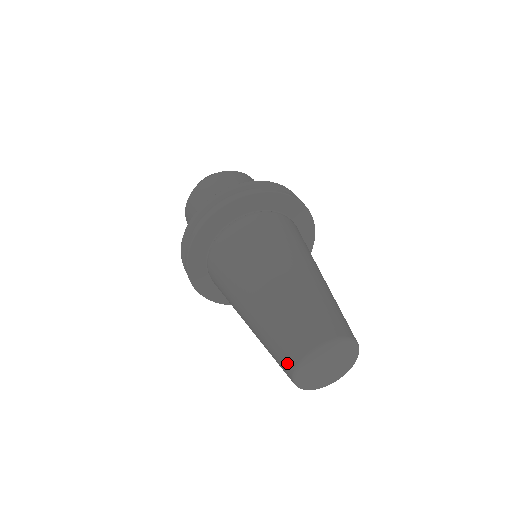
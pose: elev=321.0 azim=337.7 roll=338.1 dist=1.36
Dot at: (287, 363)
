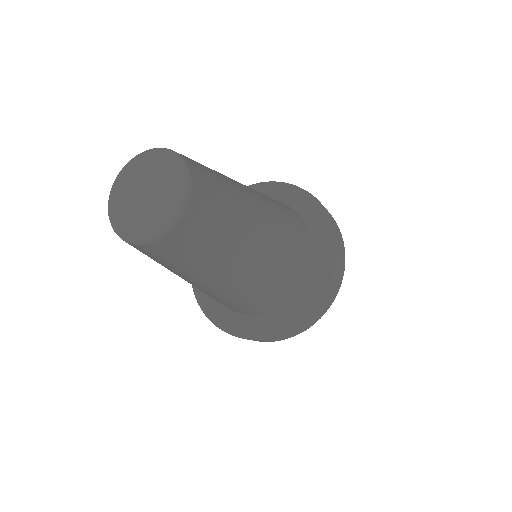
Dot at: occluded
